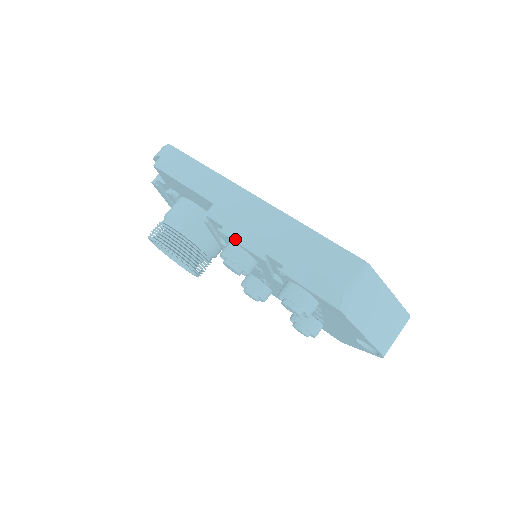
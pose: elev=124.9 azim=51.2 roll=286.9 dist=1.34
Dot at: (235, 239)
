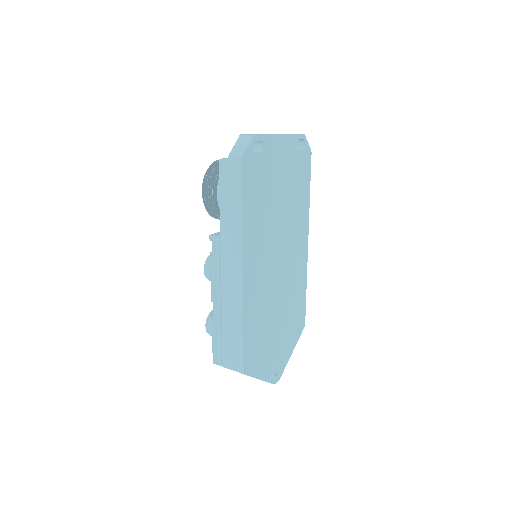
Dot at: (211, 271)
